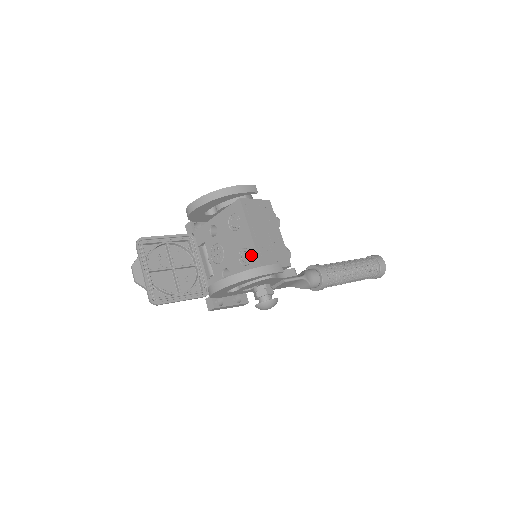
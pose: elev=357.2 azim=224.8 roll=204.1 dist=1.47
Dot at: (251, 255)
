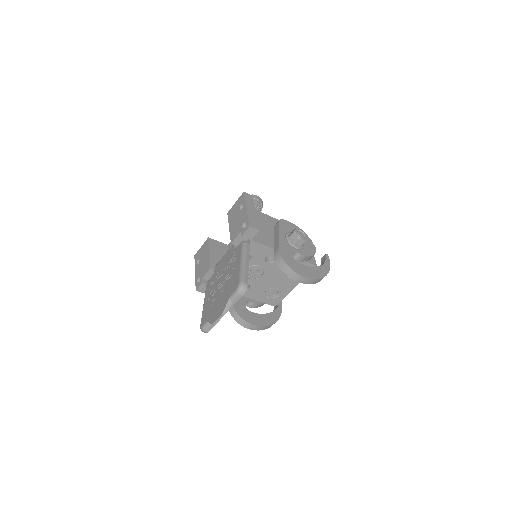
Dot at: (278, 296)
